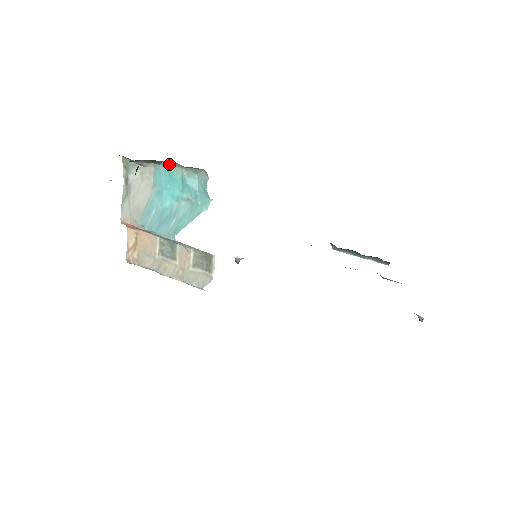
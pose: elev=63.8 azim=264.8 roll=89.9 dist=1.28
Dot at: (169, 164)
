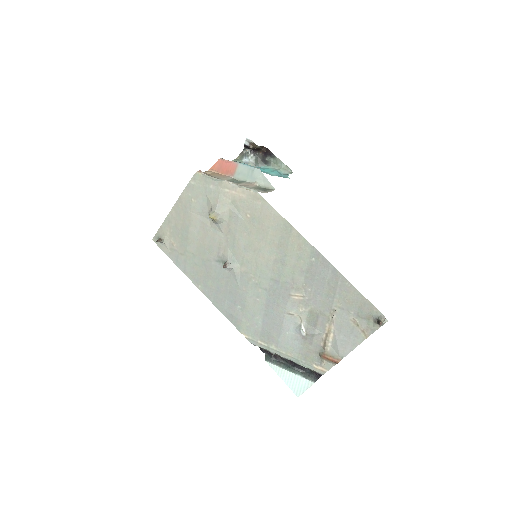
Dot at: (268, 166)
